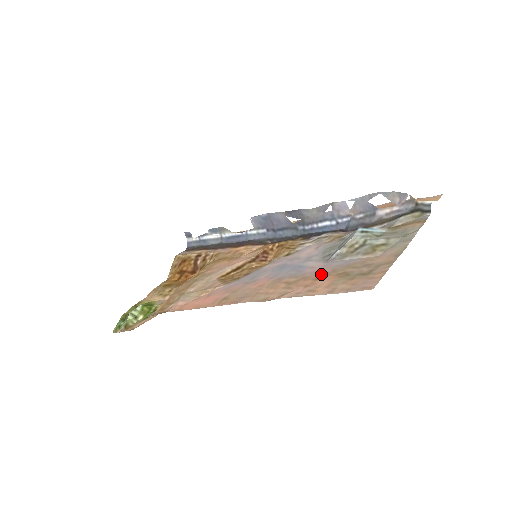
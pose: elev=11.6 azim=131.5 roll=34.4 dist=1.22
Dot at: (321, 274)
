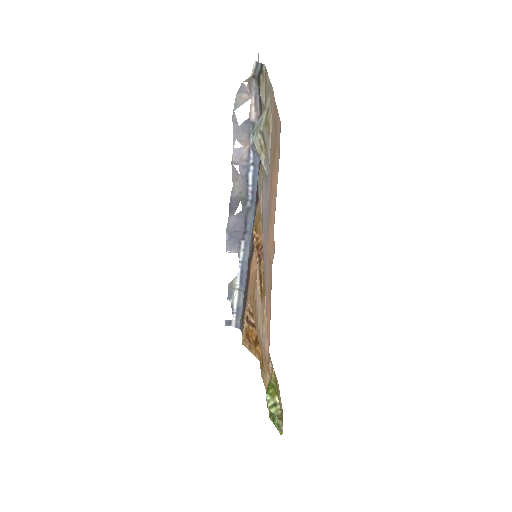
Dot at: (270, 183)
